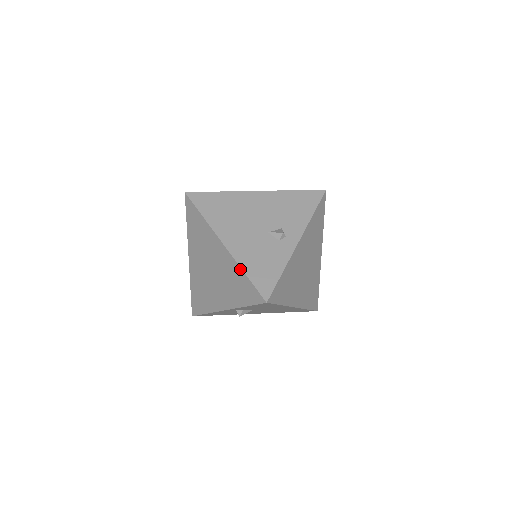
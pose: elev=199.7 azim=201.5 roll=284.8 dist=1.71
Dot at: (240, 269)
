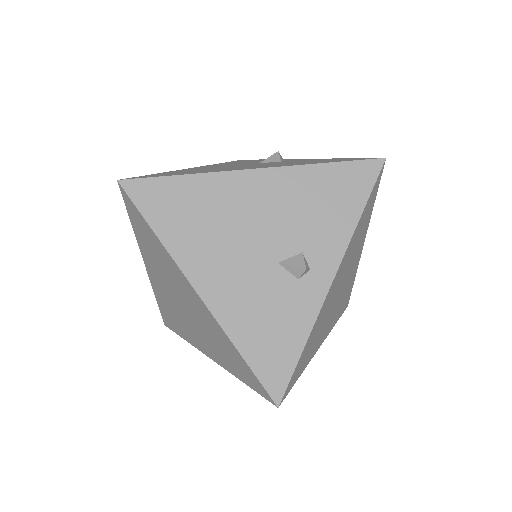
Dot at: (230, 342)
